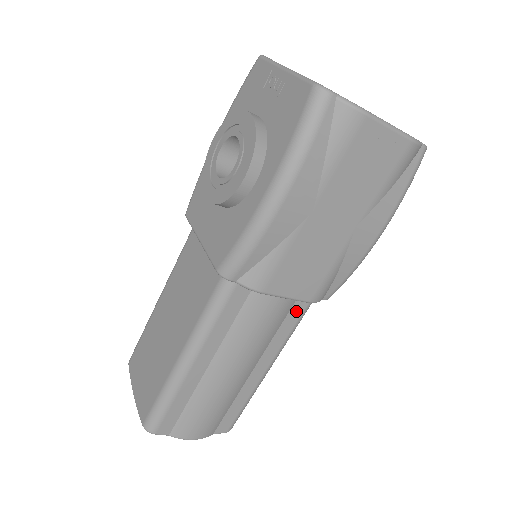
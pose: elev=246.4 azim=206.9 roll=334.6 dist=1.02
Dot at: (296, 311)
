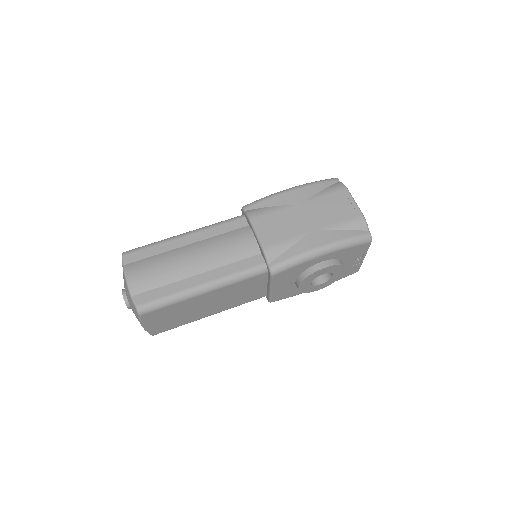
Dot at: (251, 262)
